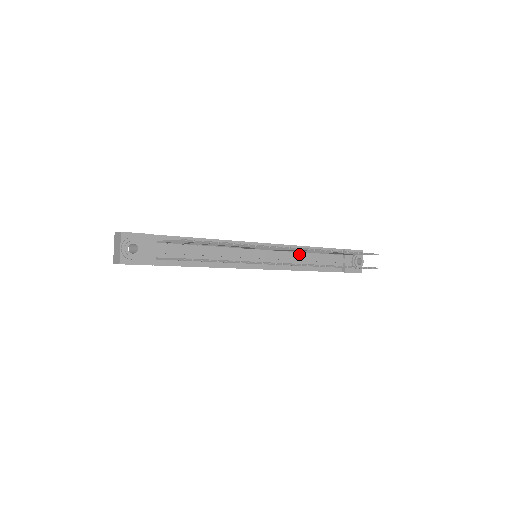
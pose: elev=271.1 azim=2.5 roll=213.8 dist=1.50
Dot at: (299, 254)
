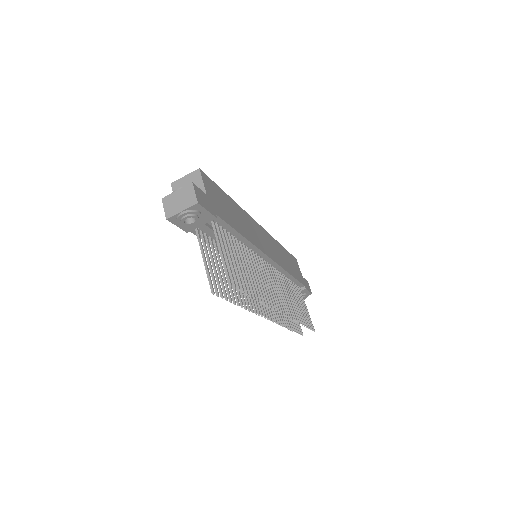
Dot at: occluded
